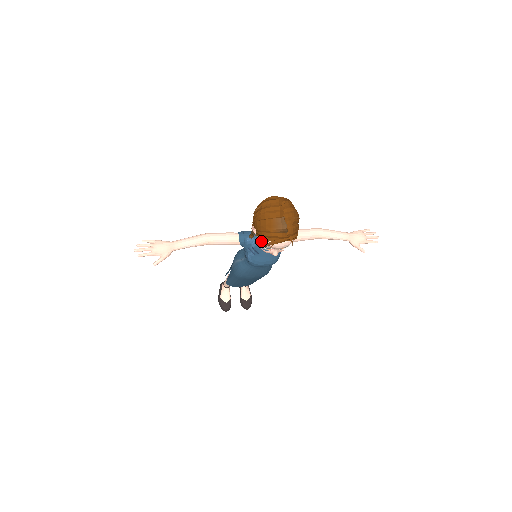
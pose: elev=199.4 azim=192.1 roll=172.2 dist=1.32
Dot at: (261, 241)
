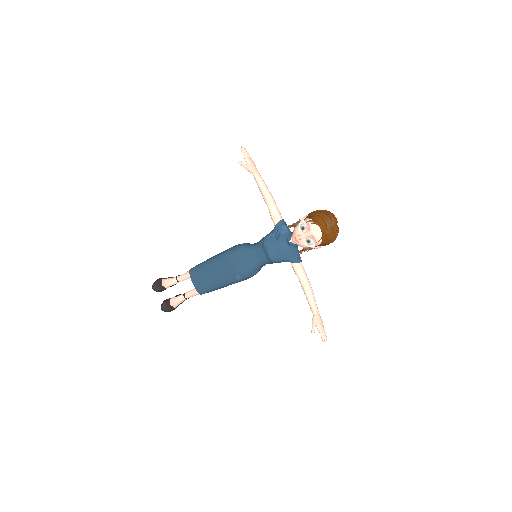
Dot at: (307, 219)
